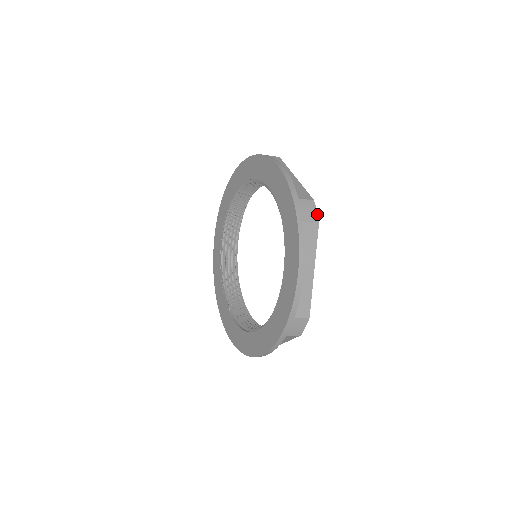
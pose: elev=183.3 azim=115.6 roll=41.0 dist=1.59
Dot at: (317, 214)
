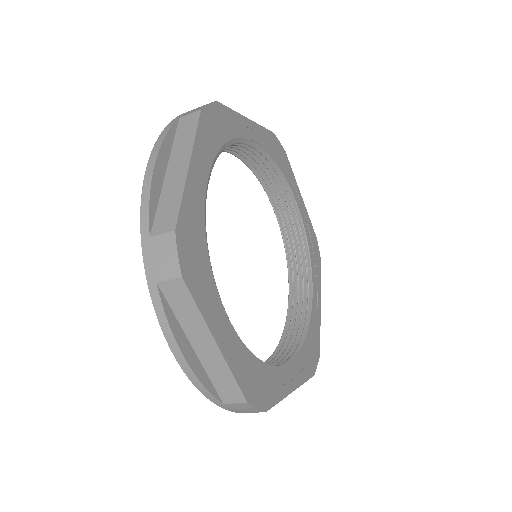
Dot at: (206, 105)
